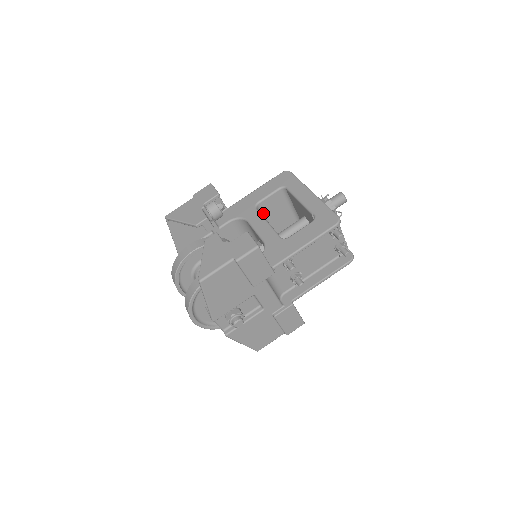
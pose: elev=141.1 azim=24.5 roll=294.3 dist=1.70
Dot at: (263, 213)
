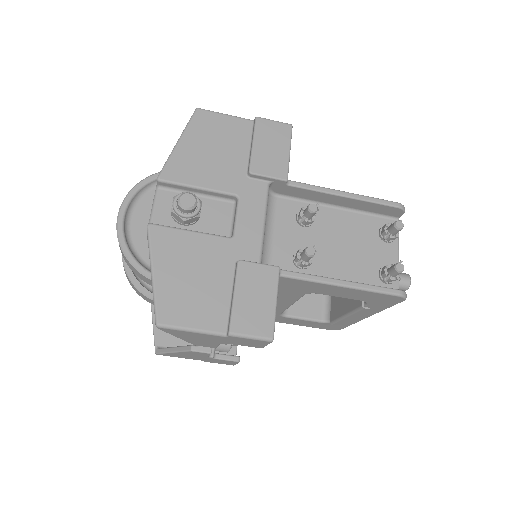
Dot at: occluded
